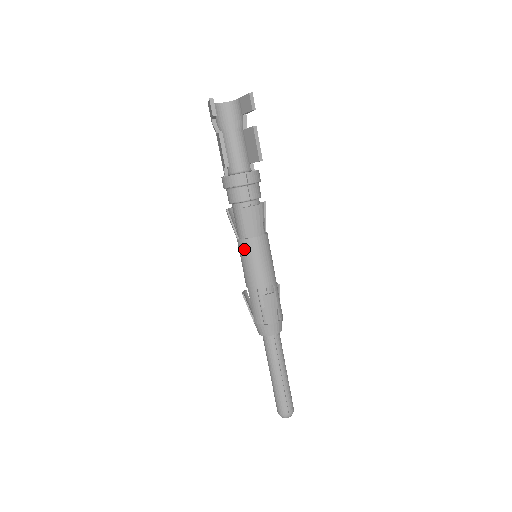
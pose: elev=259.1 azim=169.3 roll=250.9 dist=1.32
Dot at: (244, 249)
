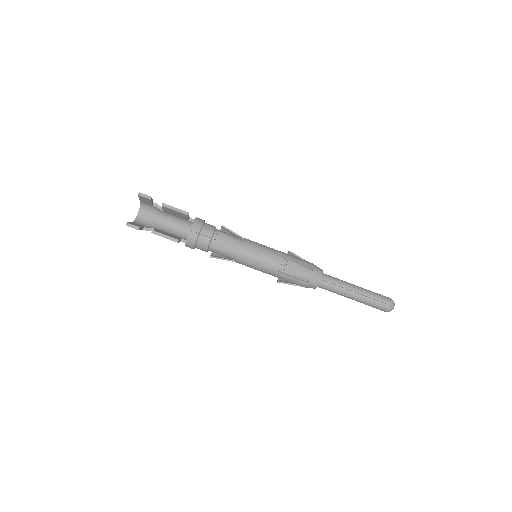
Dot at: (244, 263)
